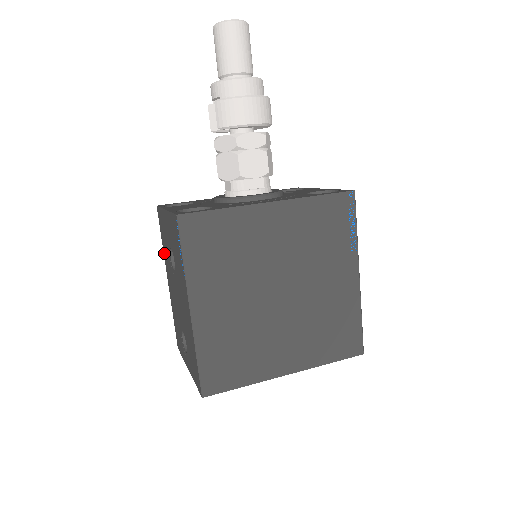
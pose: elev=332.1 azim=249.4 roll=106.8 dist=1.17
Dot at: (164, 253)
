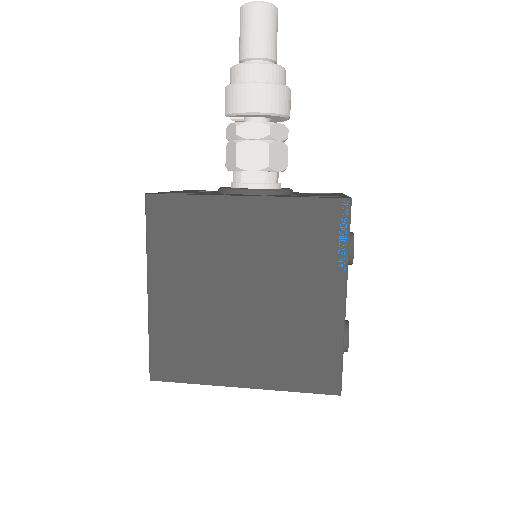
Dot at: occluded
